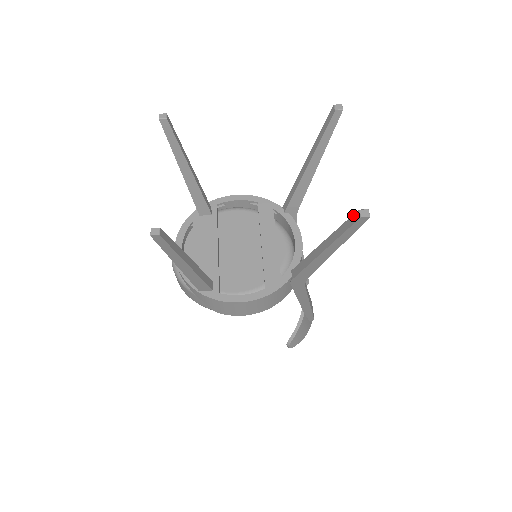
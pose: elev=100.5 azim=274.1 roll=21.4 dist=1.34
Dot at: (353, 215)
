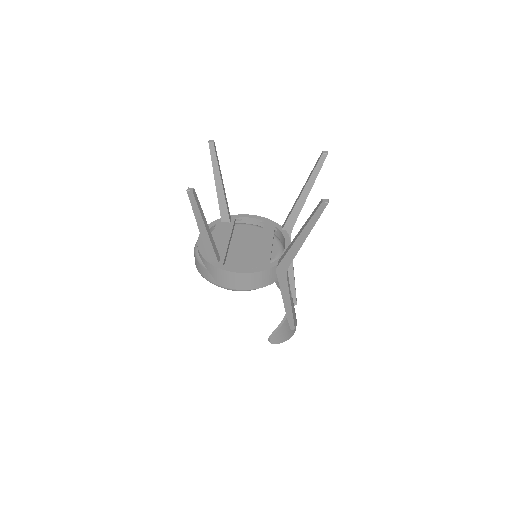
Dot at: (319, 203)
